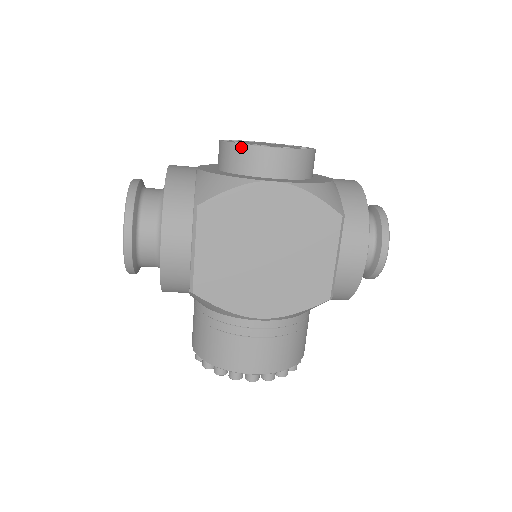
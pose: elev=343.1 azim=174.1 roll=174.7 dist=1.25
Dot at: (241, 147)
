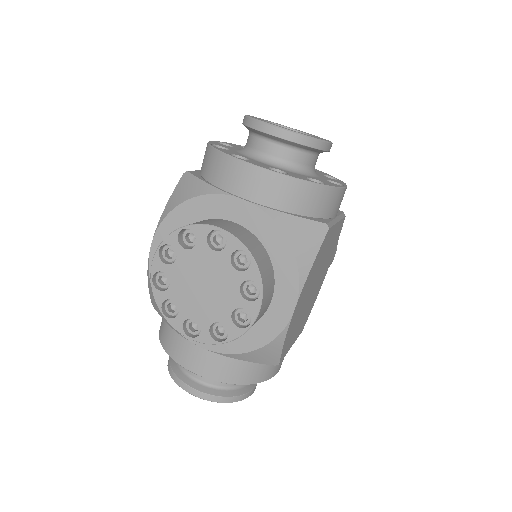
Dot at: occluded
